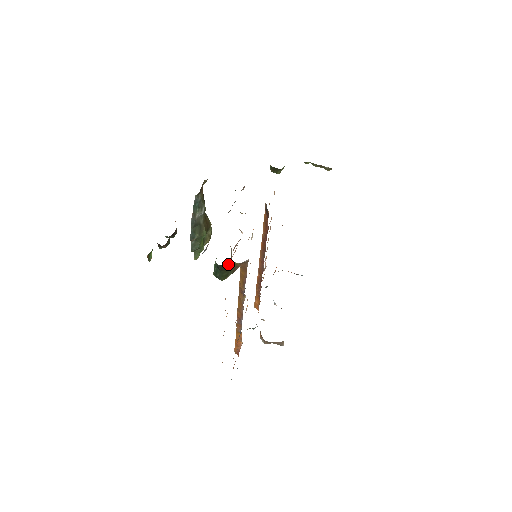
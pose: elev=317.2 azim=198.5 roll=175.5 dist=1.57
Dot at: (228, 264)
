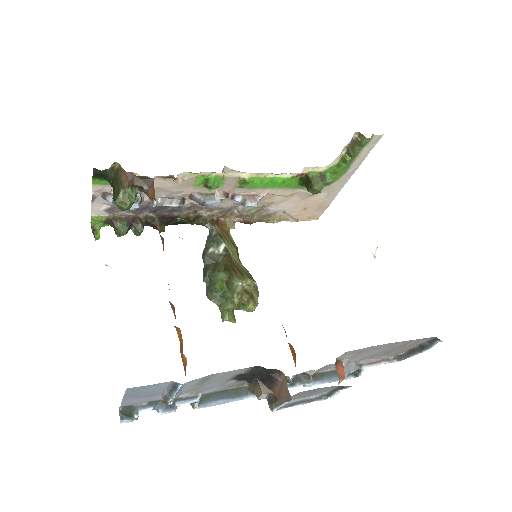
Dot at: (113, 172)
